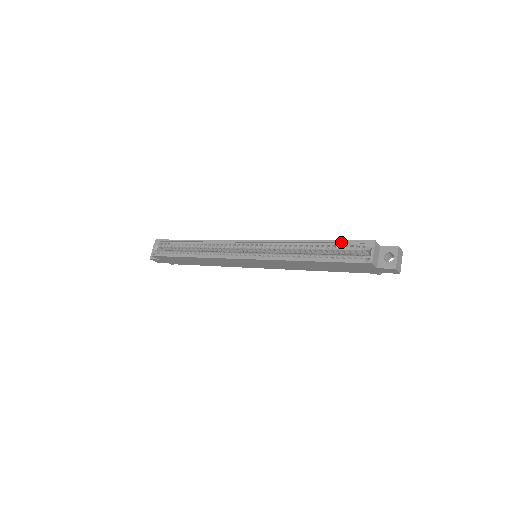
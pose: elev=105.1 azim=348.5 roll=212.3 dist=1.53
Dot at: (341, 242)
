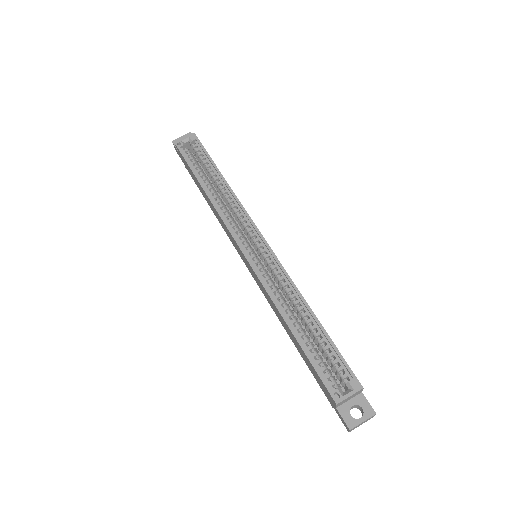
Dot at: (335, 349)
